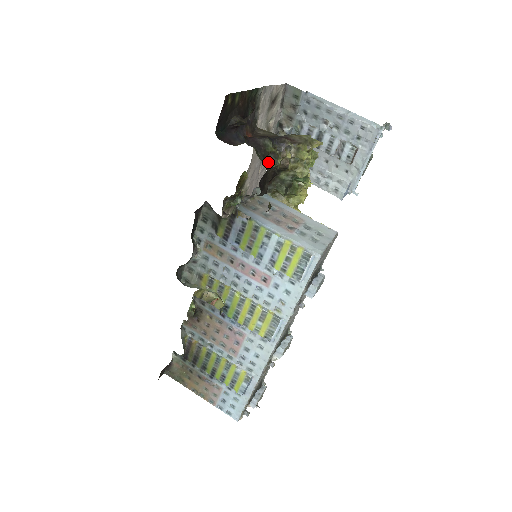
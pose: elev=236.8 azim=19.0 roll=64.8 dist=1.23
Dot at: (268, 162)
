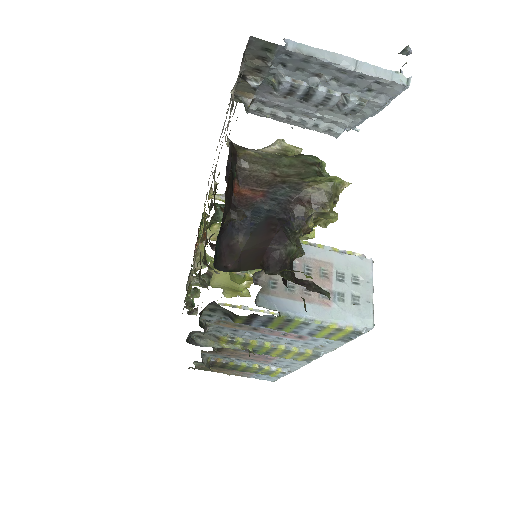
Dot at: occluded
